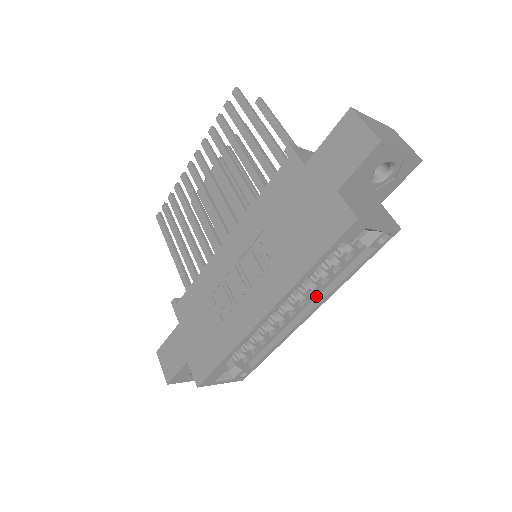
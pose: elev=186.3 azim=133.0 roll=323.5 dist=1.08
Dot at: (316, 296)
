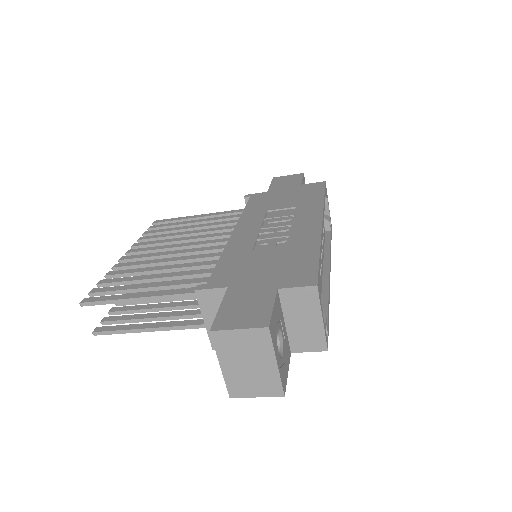
Dot at: (323, 260)
